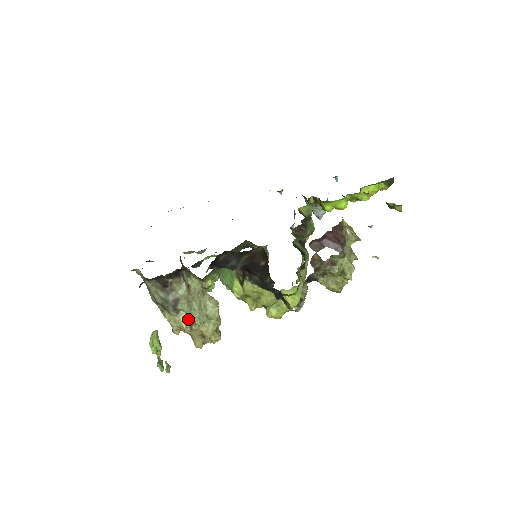
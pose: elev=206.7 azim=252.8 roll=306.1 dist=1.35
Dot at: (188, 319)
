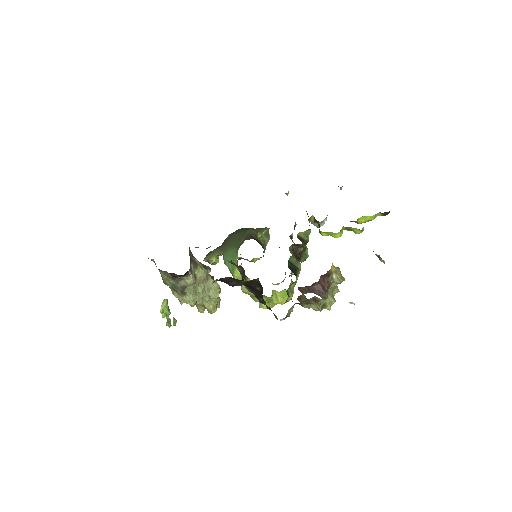
Dot at: (193, 299)
